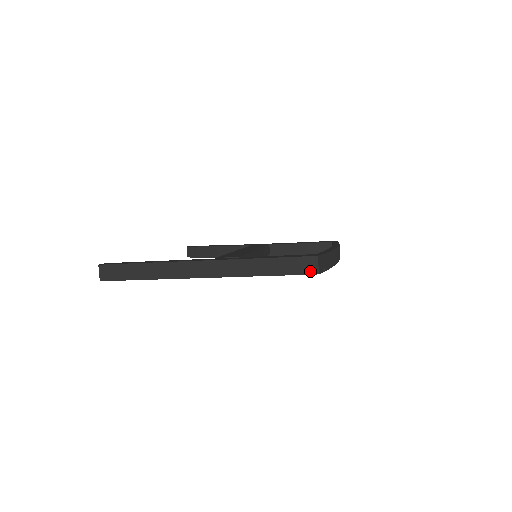
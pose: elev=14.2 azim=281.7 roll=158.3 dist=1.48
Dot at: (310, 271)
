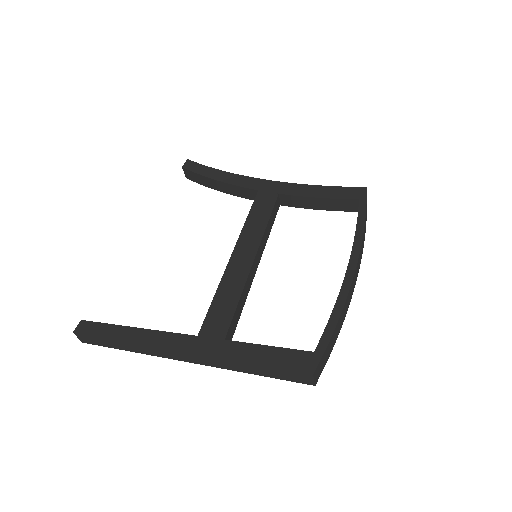
Dot at: (305, 382)
